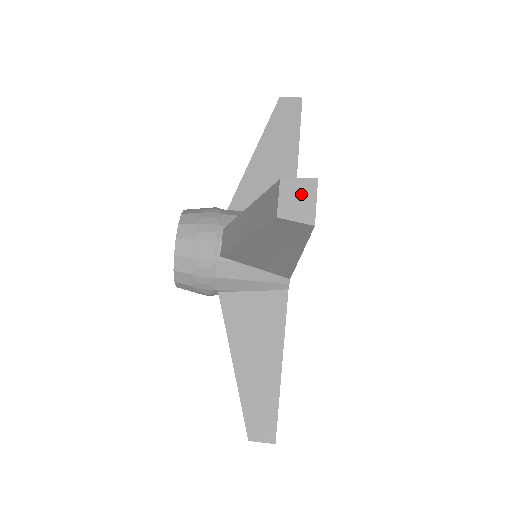
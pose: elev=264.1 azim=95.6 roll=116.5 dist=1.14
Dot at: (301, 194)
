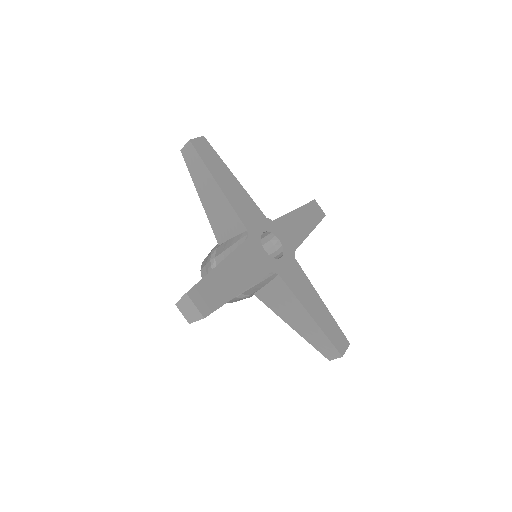
Dot at: (187, 306)
